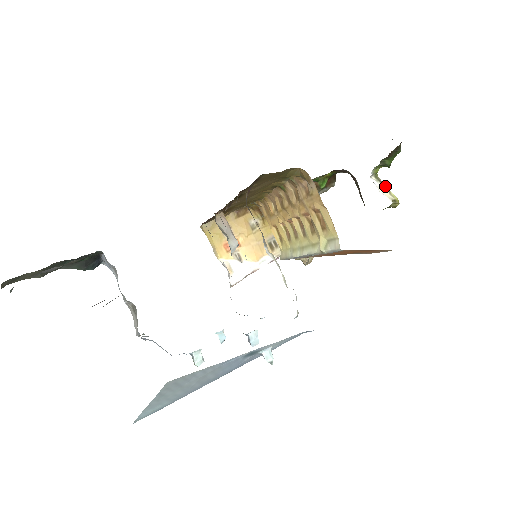
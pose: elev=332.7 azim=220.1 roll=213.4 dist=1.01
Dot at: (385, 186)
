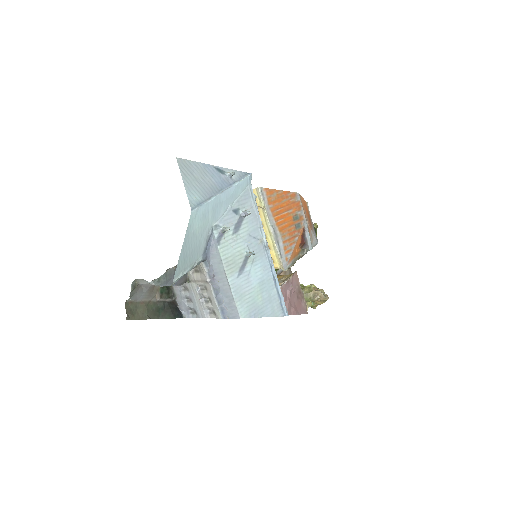
Dot at: occluded
